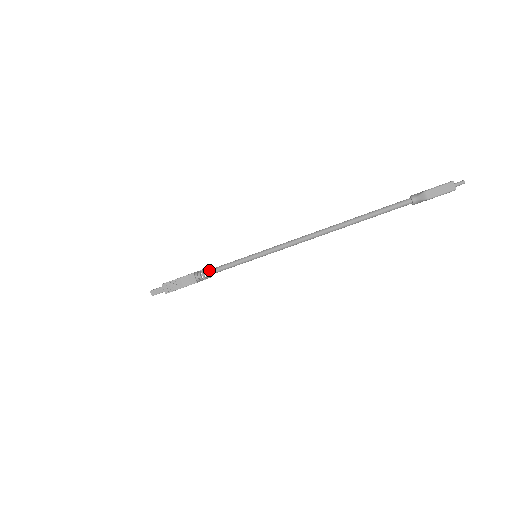
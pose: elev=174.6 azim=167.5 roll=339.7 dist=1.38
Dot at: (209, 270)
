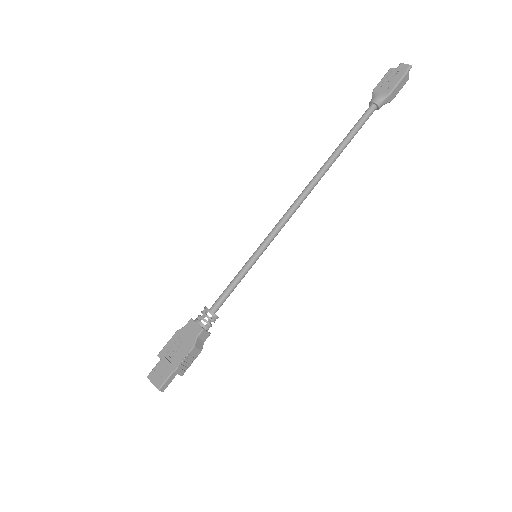
Dot at: (213, 310)
